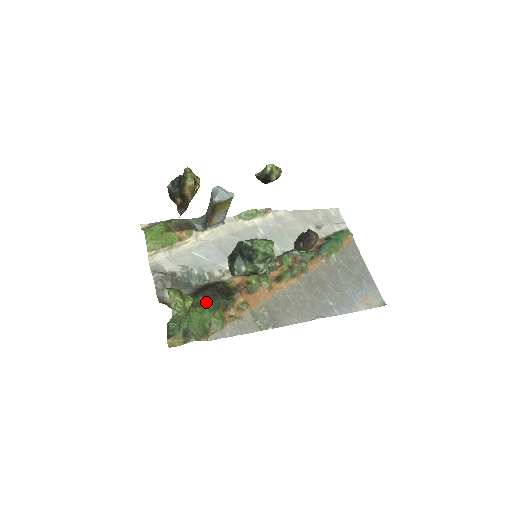
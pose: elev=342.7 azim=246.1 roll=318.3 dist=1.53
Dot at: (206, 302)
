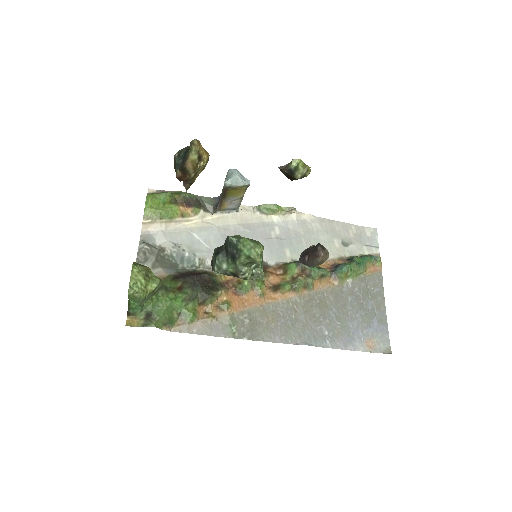
Dot at: (183, 289)
